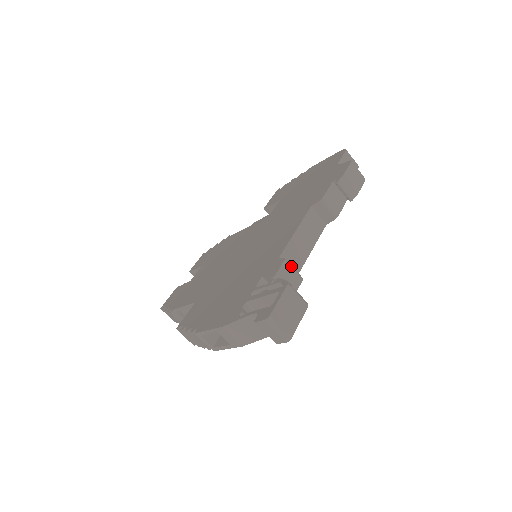
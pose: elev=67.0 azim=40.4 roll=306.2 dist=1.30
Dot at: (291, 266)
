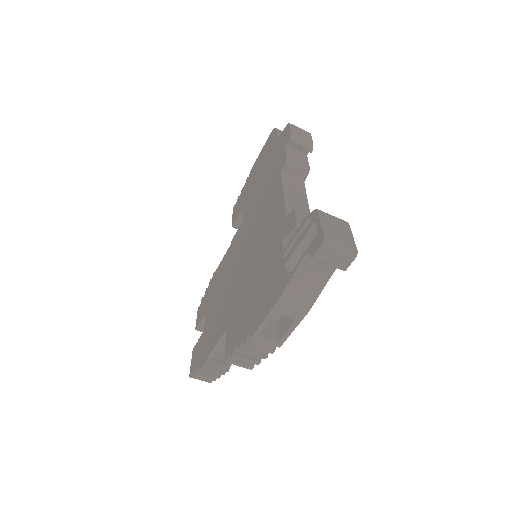
Dot at: (303, 213)
